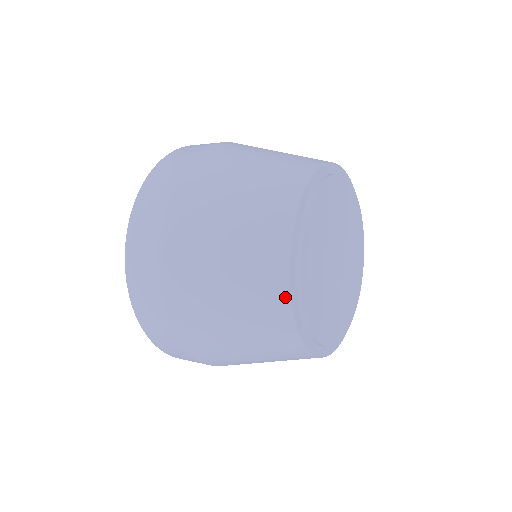
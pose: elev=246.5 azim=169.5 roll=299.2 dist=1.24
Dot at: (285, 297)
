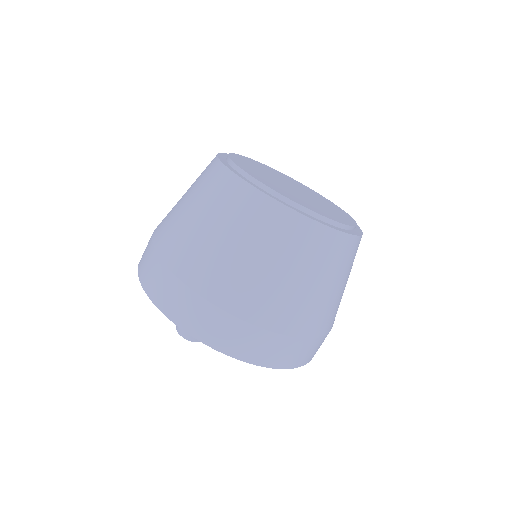
Dot at: (251, 191)
